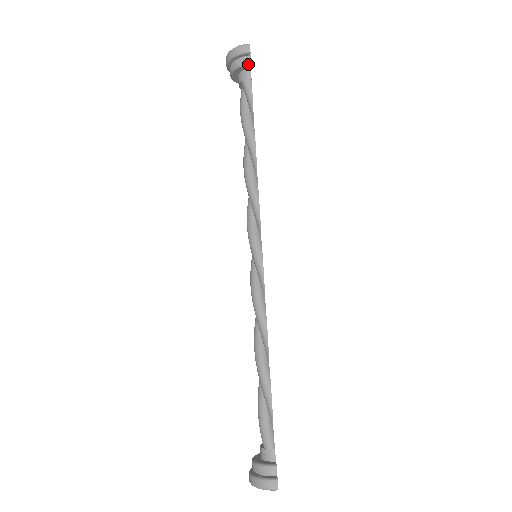
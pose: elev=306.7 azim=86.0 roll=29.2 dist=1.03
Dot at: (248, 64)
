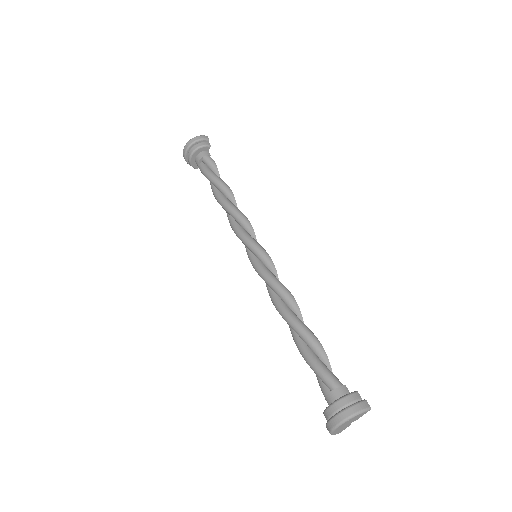
Dot at: (209, 146)
